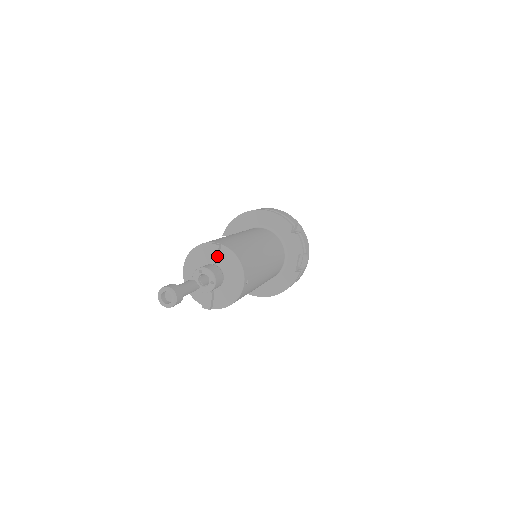
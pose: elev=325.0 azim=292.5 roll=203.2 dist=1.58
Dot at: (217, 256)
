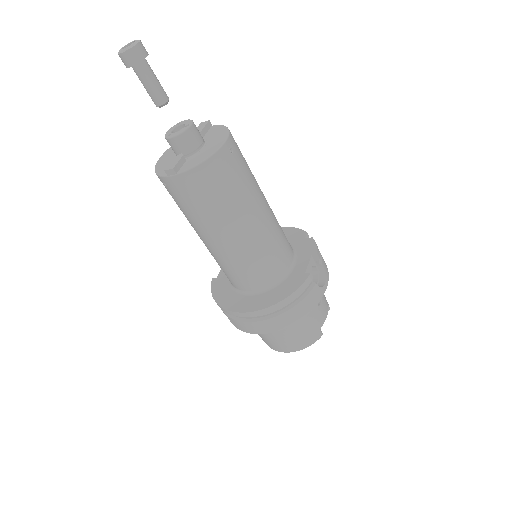
Dot at: (204, 128)
